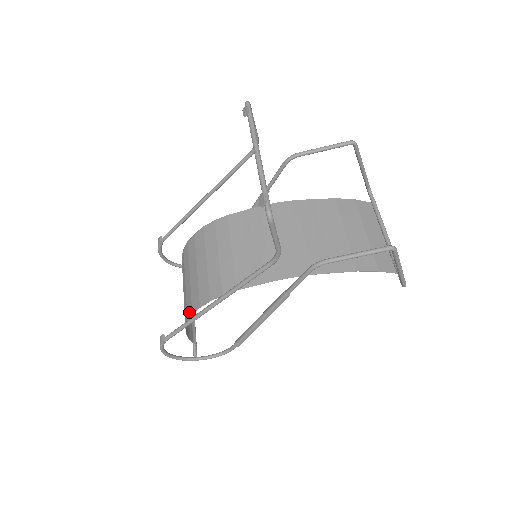
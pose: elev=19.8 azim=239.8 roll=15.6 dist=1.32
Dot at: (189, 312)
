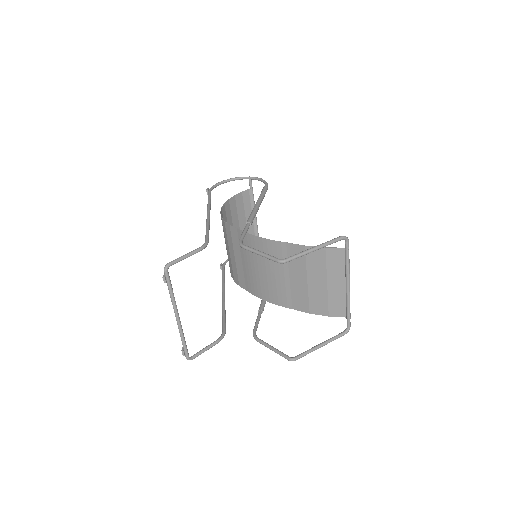
Dot at: occluded
